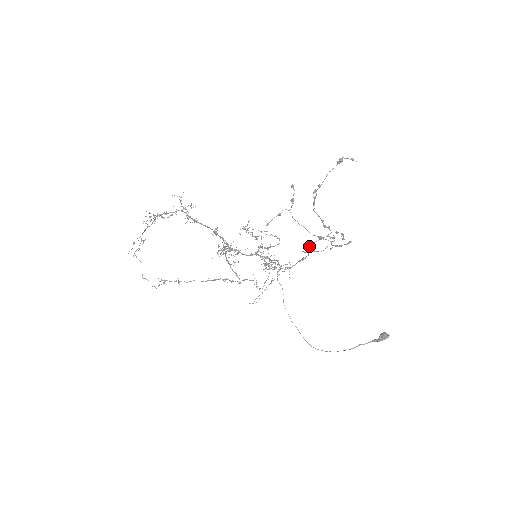
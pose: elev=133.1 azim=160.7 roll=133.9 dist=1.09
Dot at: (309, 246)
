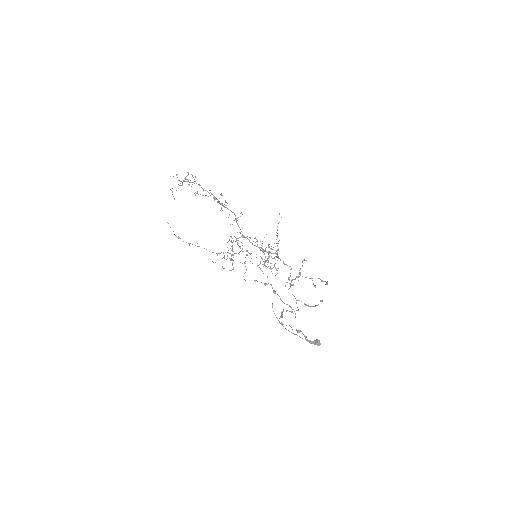
Dot at: (297, 276)
